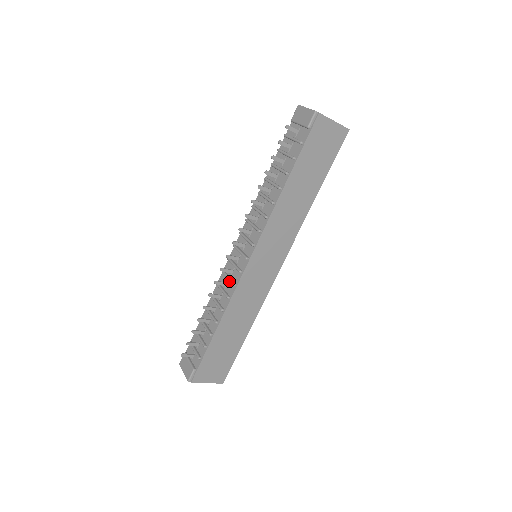
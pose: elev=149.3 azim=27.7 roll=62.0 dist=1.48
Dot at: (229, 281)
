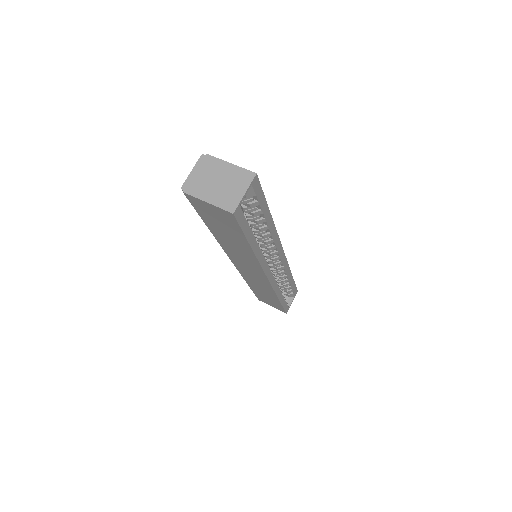
Dot at: occluded
